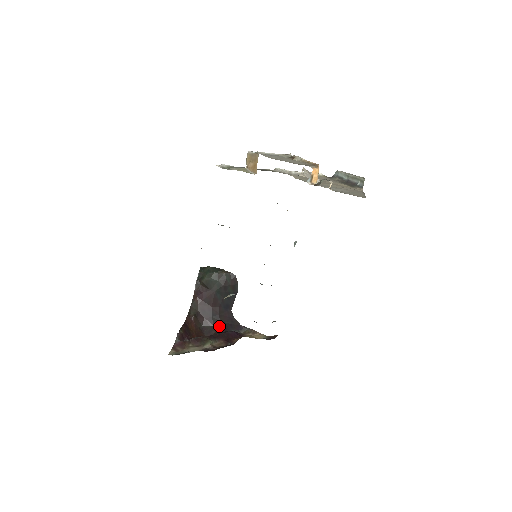
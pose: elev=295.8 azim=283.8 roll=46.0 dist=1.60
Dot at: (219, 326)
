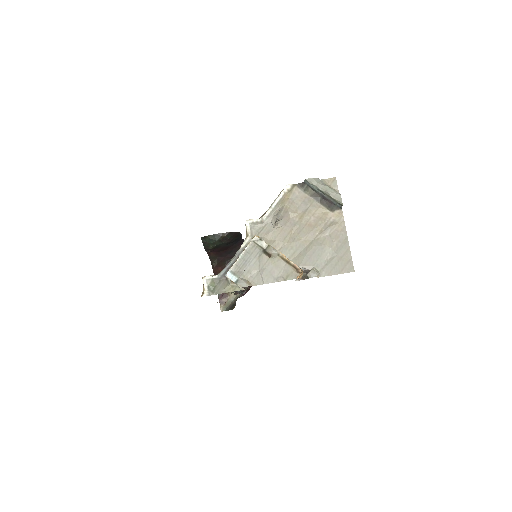
Dot at: occluded
